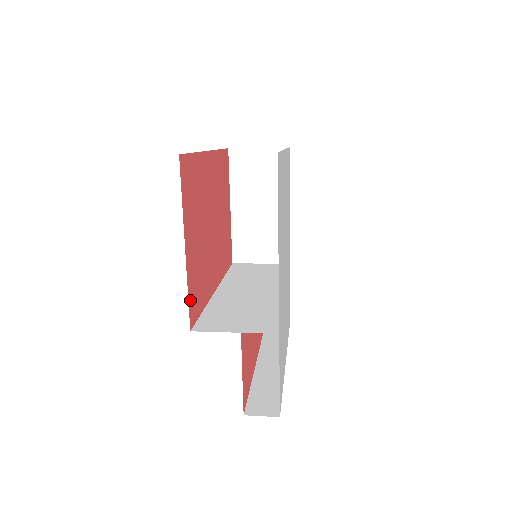
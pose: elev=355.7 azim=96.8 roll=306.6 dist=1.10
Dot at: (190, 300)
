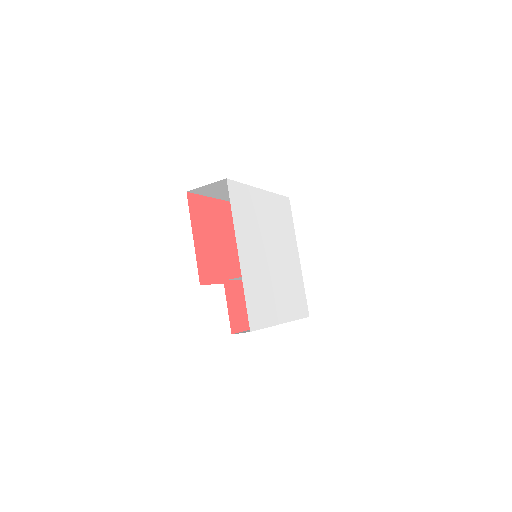
Dot at: (200, 268)
